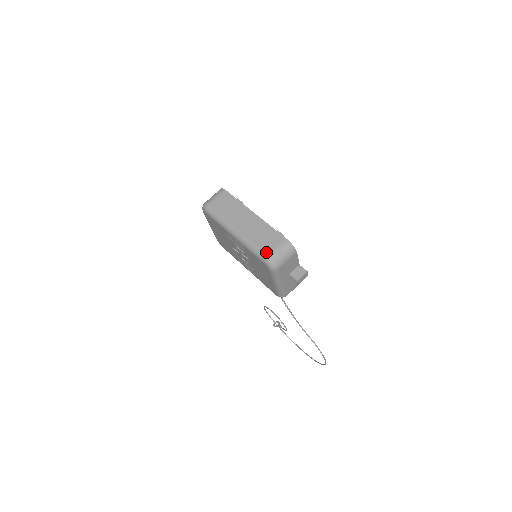
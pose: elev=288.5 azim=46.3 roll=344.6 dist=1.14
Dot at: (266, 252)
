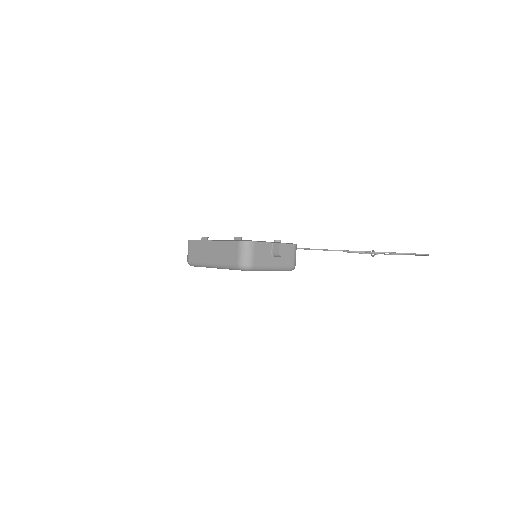
Dot at: (235, 263)
